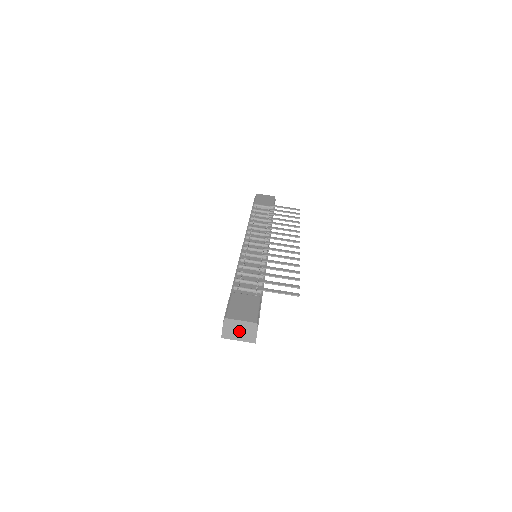
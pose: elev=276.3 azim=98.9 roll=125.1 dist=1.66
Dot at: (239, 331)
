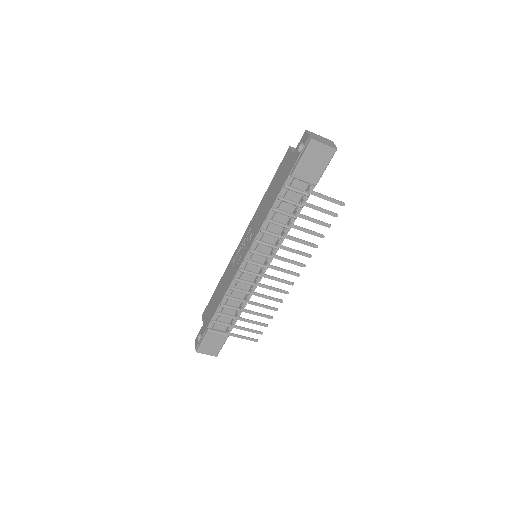
Dot at: occluded
